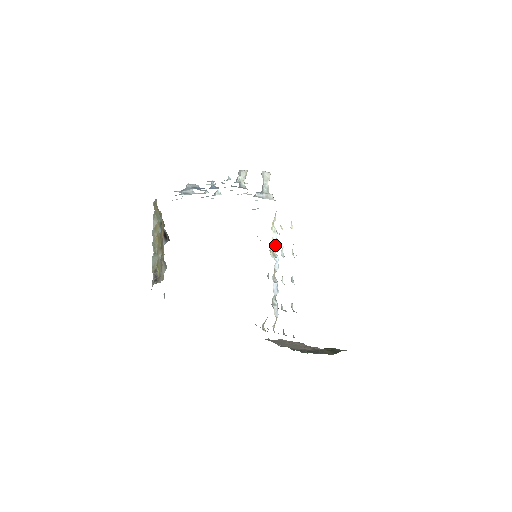
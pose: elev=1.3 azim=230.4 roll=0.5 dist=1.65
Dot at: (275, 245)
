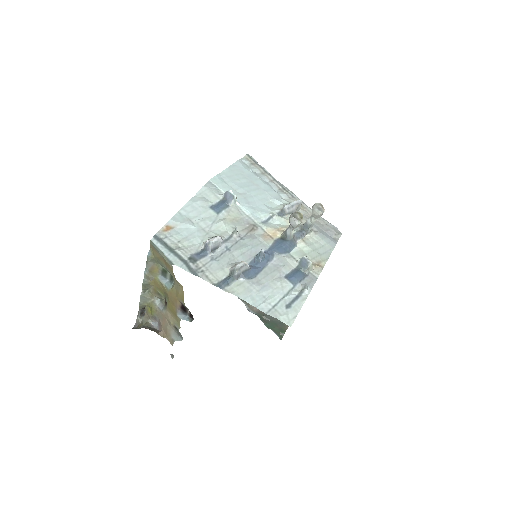
Dot at: occluded
